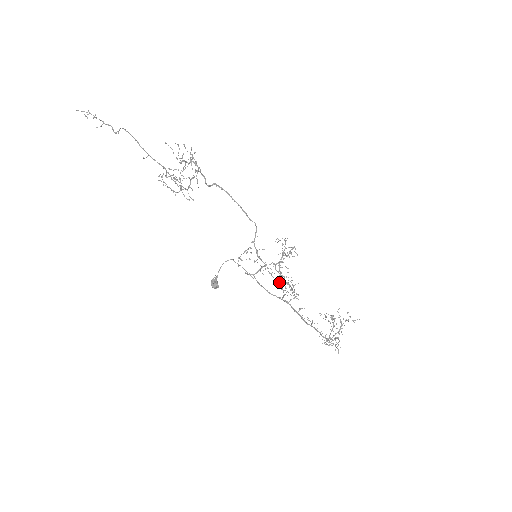
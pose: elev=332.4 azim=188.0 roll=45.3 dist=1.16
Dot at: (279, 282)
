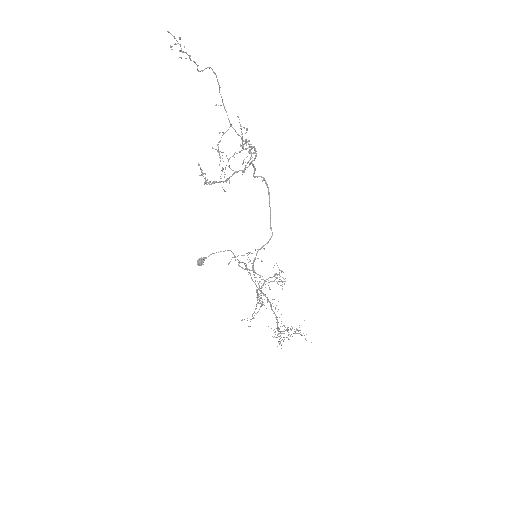
Dot at: (258, 289)
